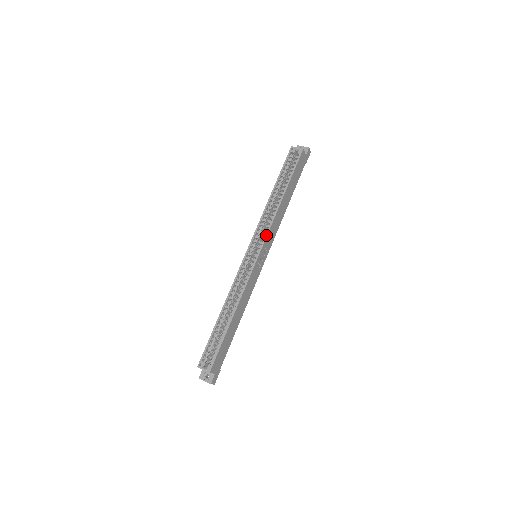
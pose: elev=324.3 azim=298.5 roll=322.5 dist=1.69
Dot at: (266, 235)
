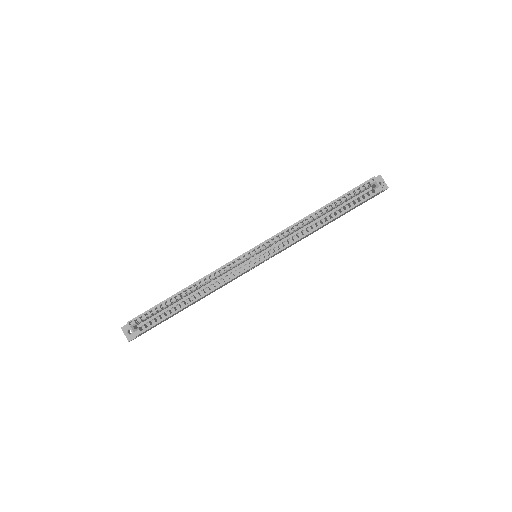
Dot at: (281, 249)
